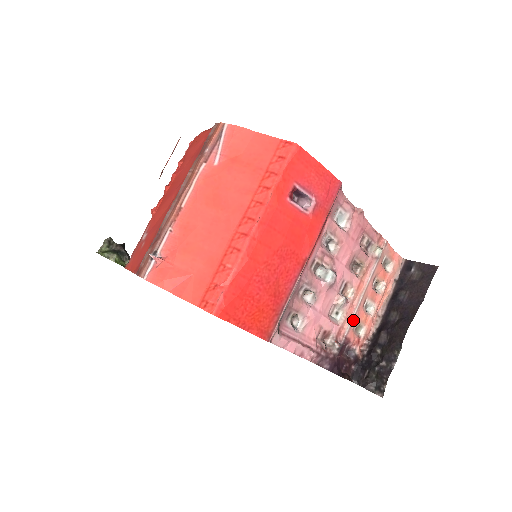
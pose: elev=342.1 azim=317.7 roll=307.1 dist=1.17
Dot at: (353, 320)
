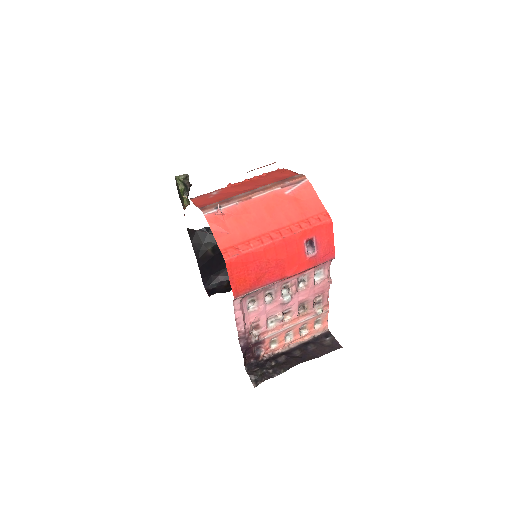
Dot at: (276, 334)
